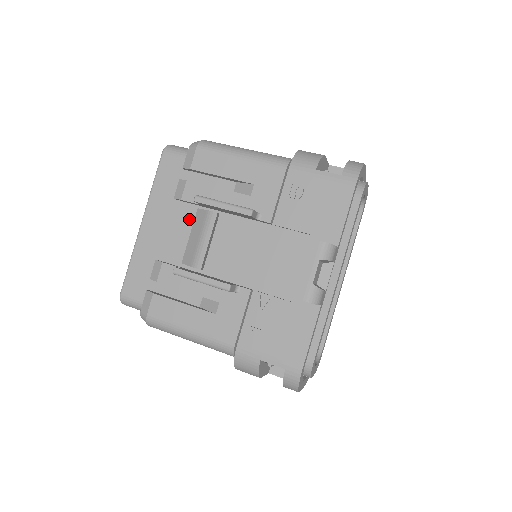
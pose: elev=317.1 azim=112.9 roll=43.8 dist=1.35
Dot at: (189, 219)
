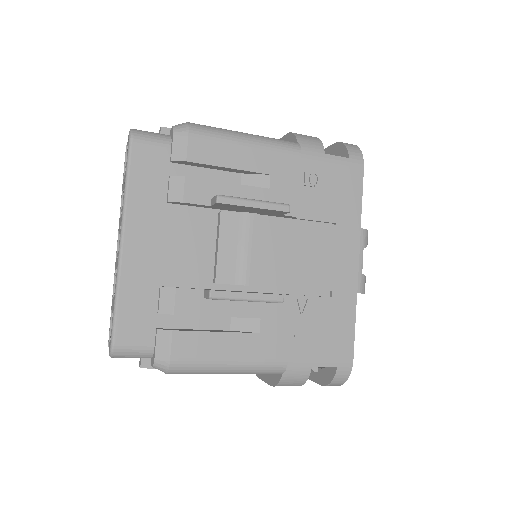
Dot at: (191, 226)
